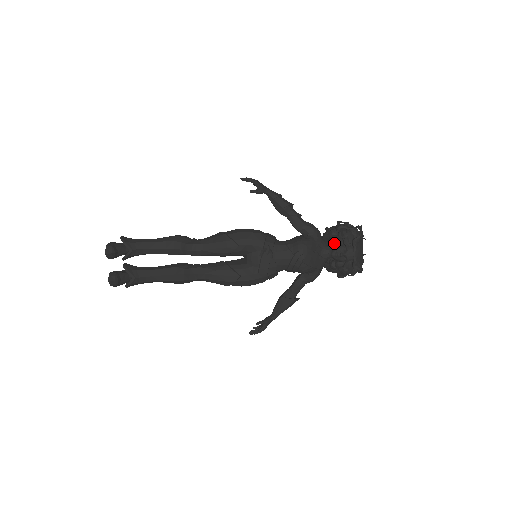
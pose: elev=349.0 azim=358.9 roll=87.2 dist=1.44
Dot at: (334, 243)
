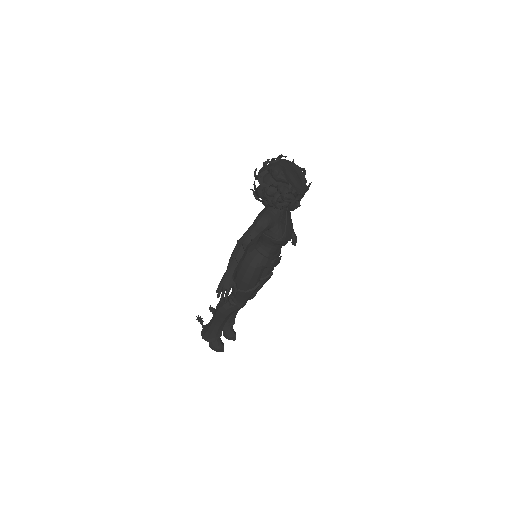
Dot at: (284, 206)
